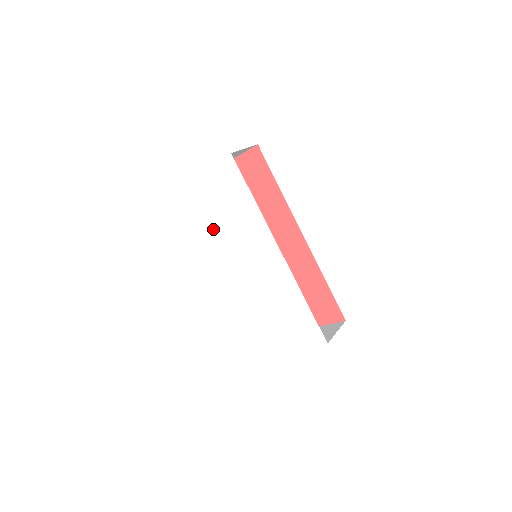
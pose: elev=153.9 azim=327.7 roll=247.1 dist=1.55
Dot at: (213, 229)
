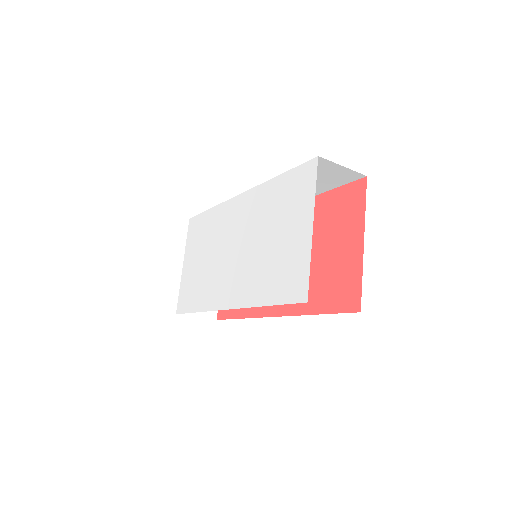
Dot at: (206, 274)
